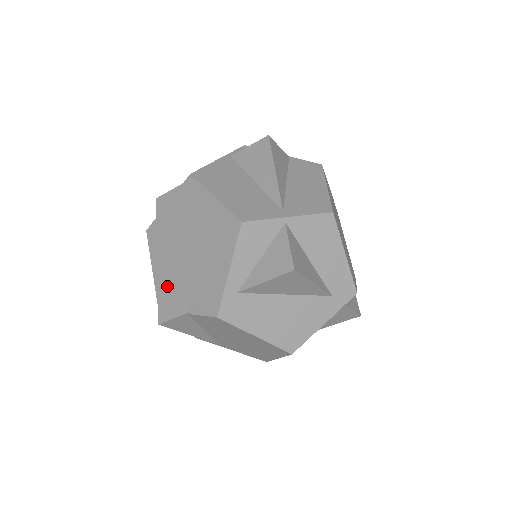
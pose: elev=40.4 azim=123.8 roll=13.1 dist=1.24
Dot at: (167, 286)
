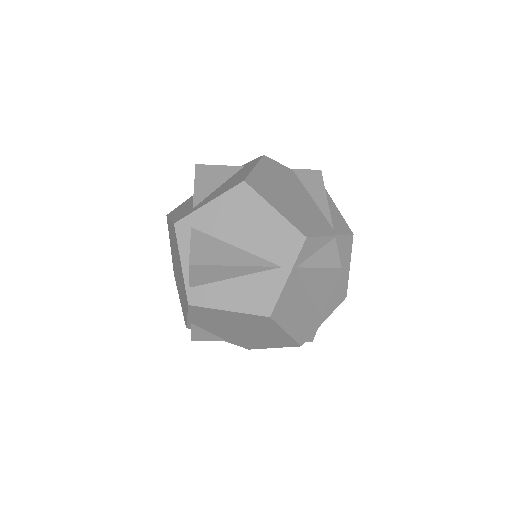
Dot at: (203, 328)
